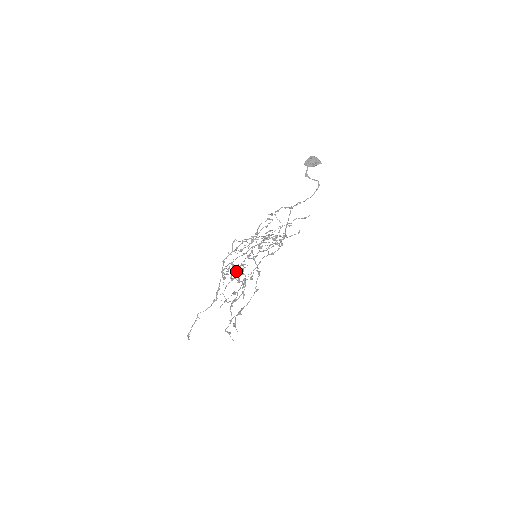
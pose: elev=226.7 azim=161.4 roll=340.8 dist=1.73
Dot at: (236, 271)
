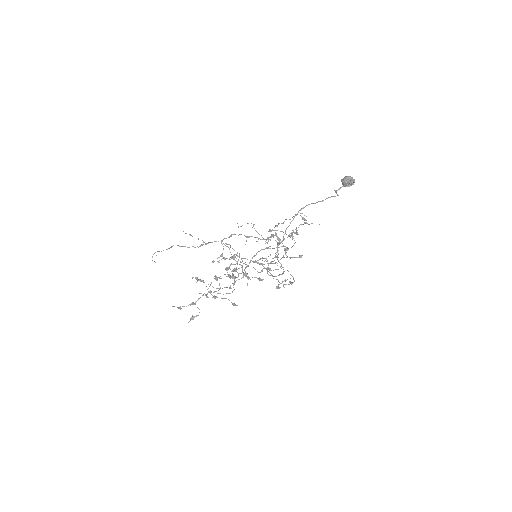
Dot at: occluded
